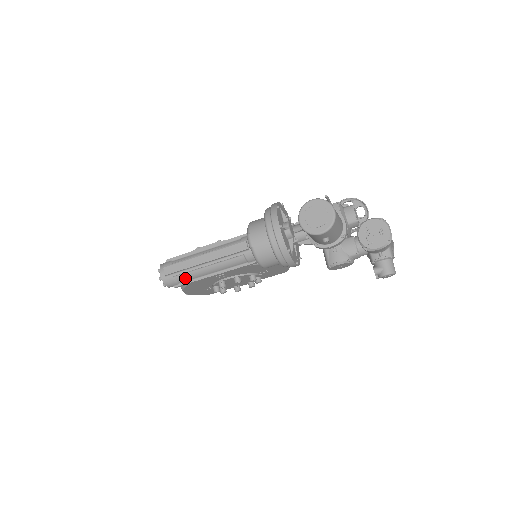
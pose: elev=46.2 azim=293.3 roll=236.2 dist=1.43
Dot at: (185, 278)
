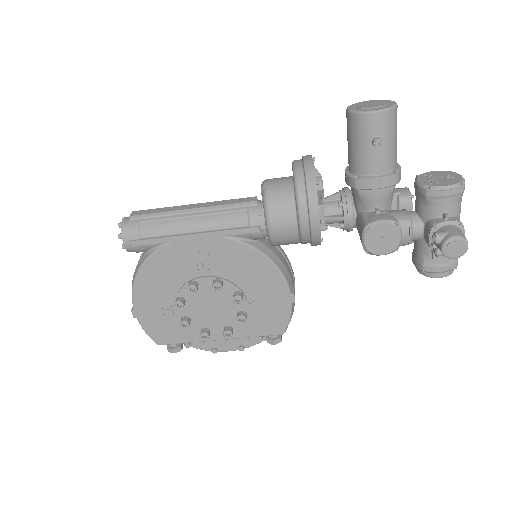
Dot at: (154, 229)
